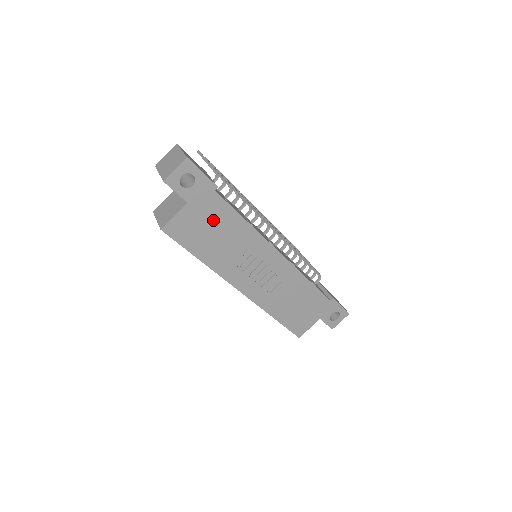
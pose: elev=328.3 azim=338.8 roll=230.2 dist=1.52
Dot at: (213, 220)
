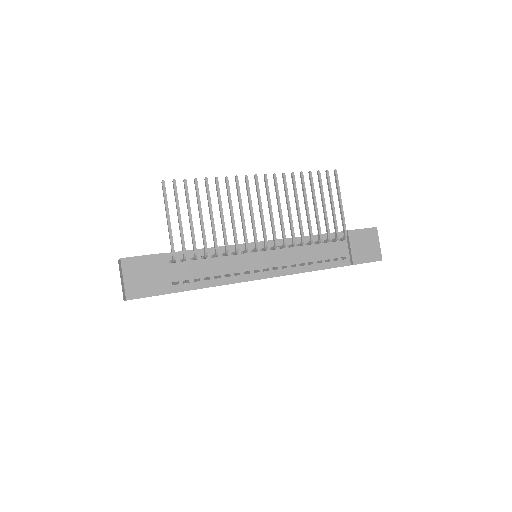
Dot at: occluded
